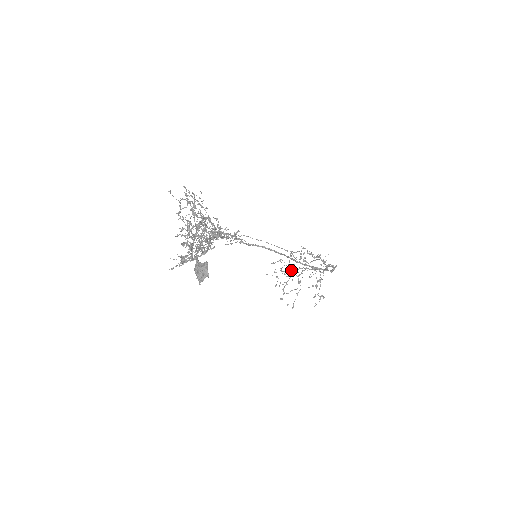
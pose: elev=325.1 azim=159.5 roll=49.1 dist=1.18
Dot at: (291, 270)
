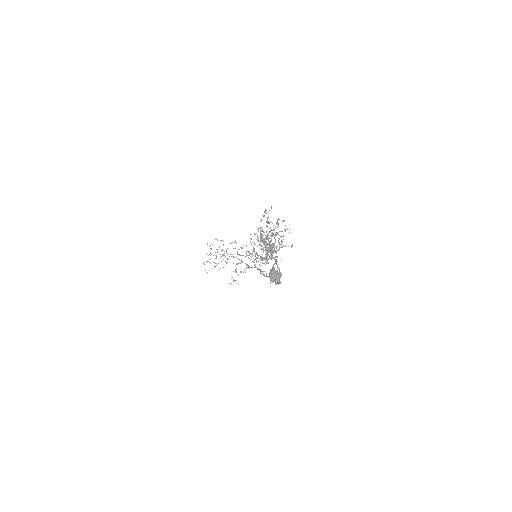
Dot at: (226, 252)
